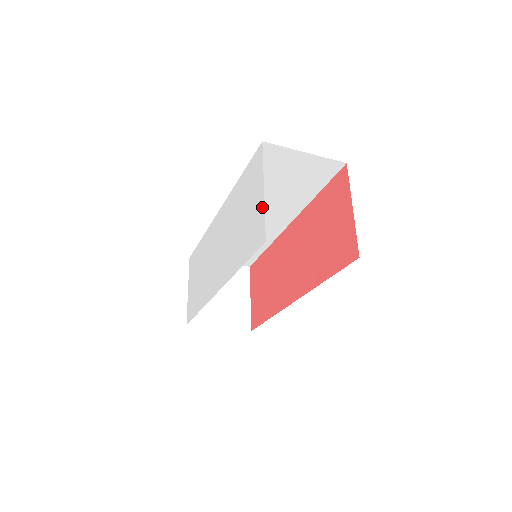
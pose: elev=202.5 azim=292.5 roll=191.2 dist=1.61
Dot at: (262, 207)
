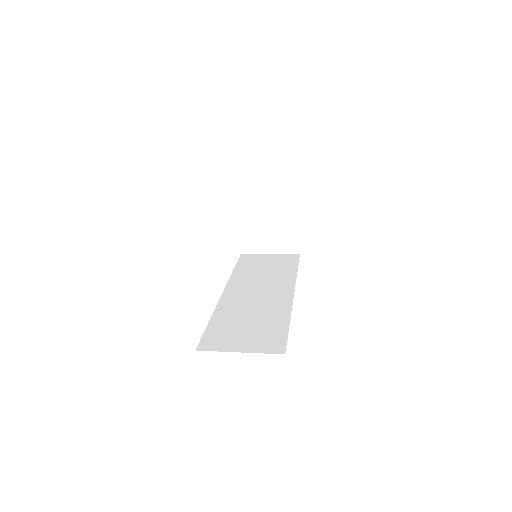
Dot at: occluded
